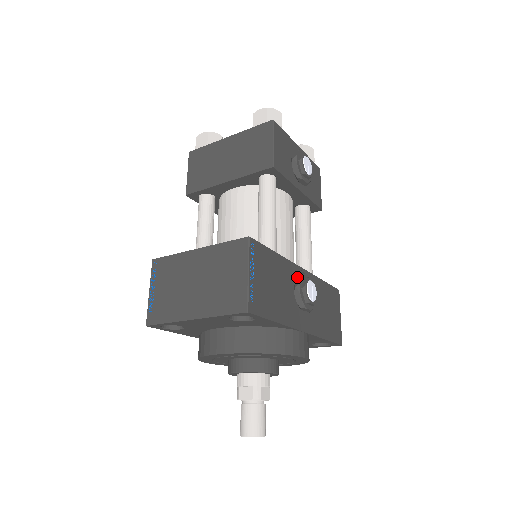
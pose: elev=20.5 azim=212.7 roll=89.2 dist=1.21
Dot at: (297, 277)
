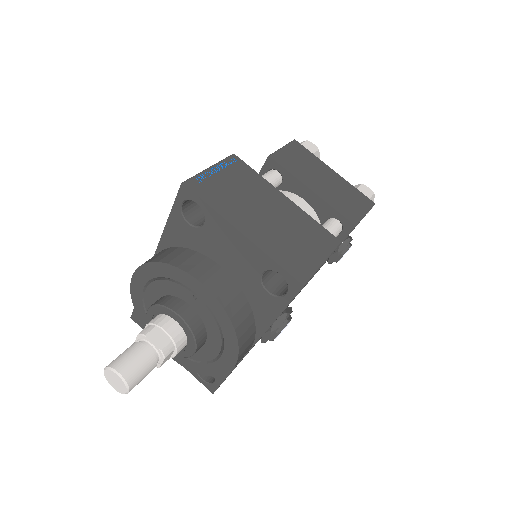
Dot at: (289, 308)
